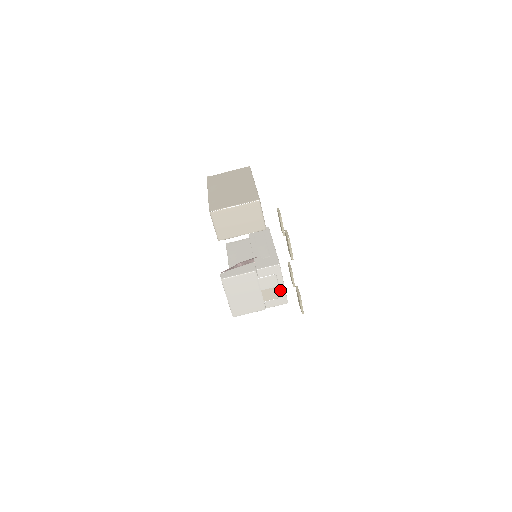
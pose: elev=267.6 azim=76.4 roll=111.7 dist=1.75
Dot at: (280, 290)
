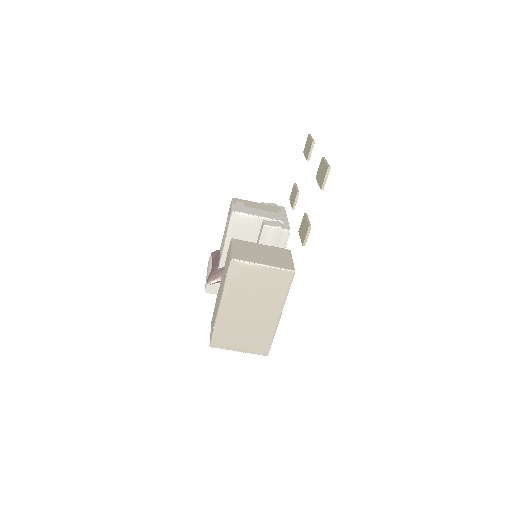
Dot at: occluded
